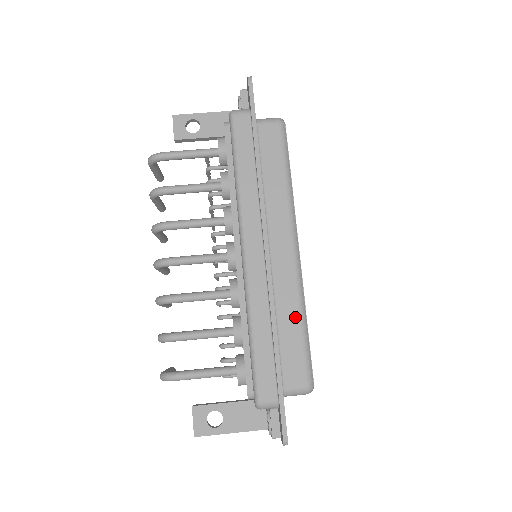
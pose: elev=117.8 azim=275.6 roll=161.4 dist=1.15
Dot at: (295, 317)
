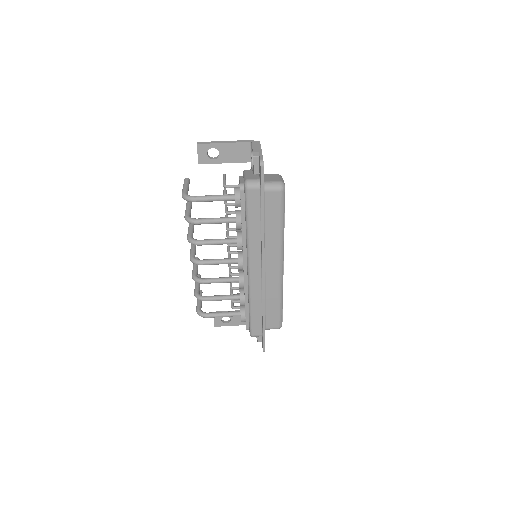
Dot at: (276, 300)
